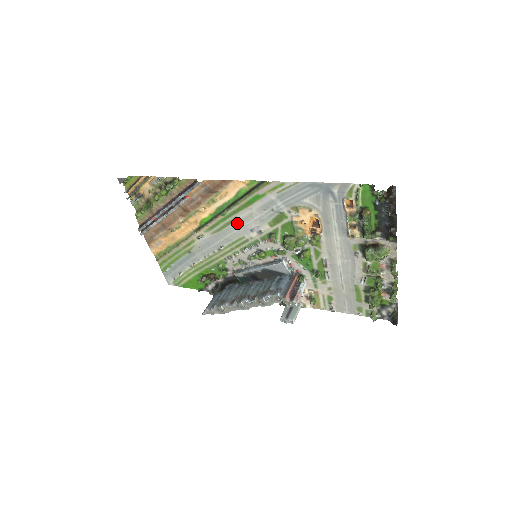
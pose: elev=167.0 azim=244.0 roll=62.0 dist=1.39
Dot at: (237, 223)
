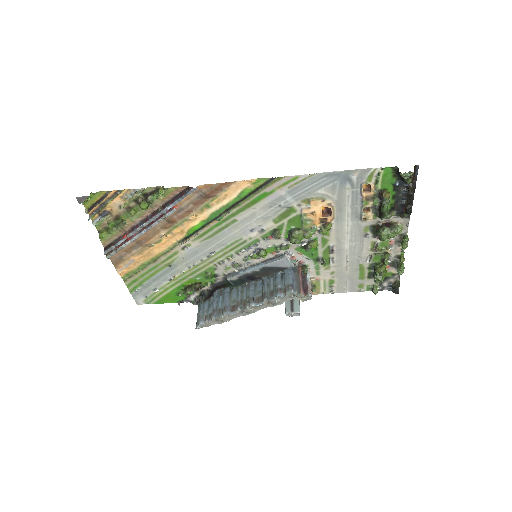
Dot at: (235, 225)
